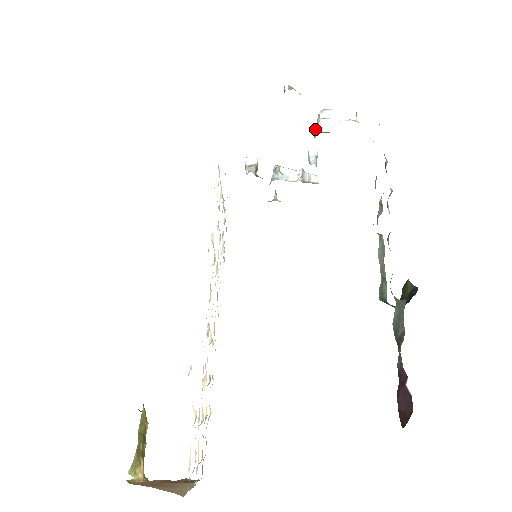
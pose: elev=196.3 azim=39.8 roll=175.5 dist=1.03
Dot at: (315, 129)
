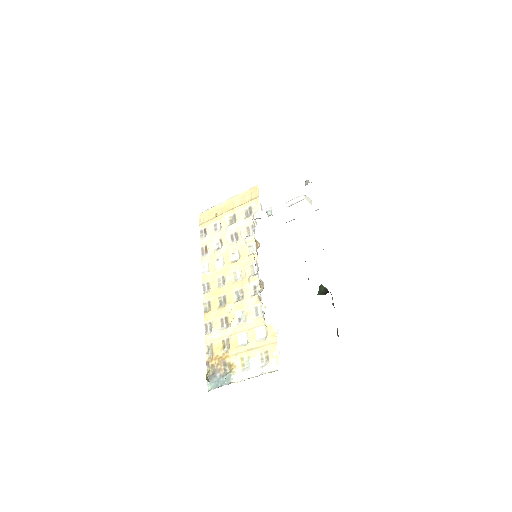
Dot at: (292, 201)
